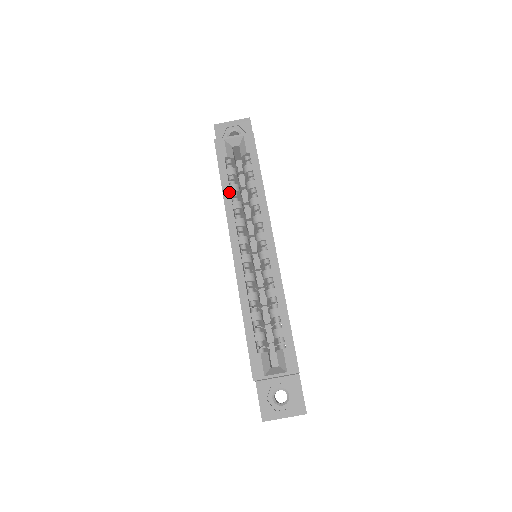
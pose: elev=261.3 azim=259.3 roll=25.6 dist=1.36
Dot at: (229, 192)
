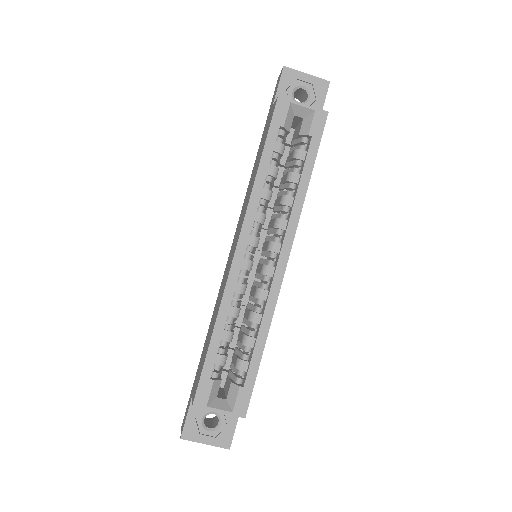
Dot at: (265, 175)
